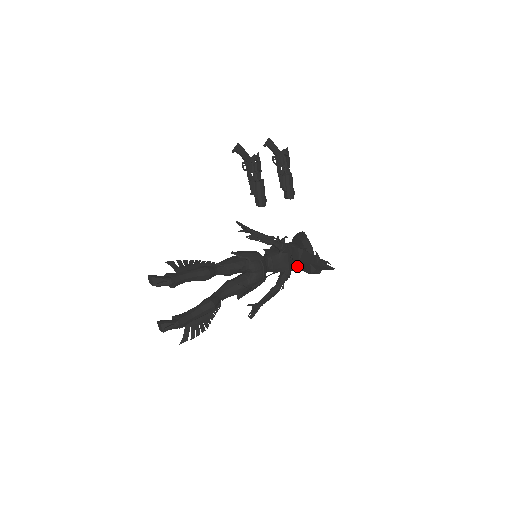
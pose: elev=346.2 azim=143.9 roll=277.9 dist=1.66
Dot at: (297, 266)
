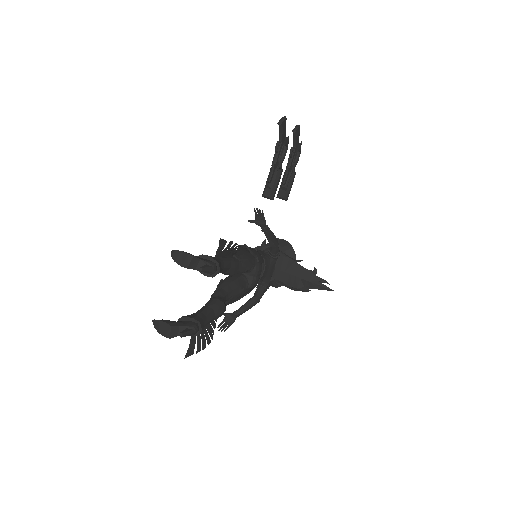
Dot at: (277, 277)
